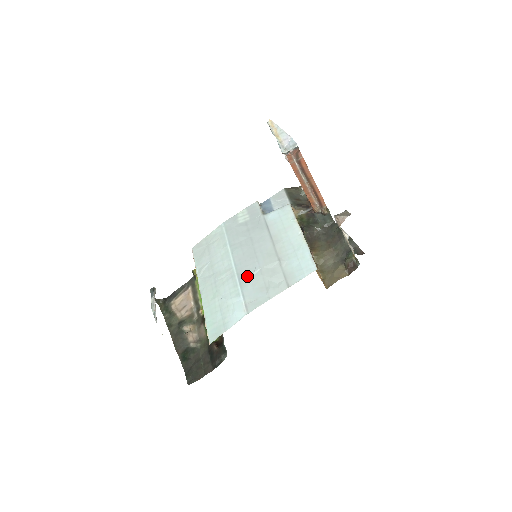
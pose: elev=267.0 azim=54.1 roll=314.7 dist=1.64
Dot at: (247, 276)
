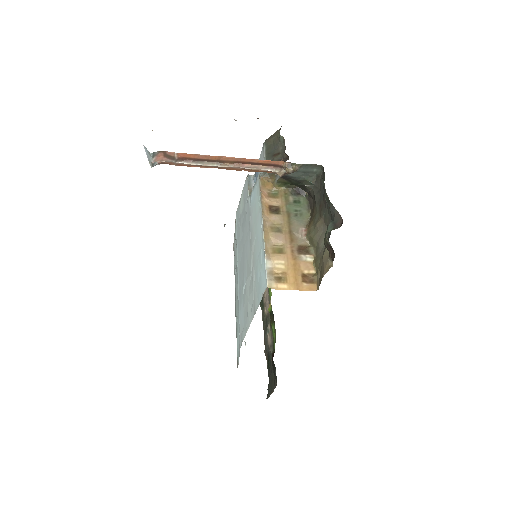
Dot at: (241, 294)
